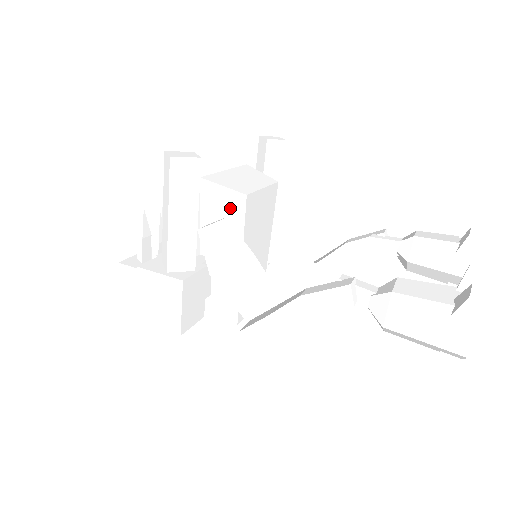
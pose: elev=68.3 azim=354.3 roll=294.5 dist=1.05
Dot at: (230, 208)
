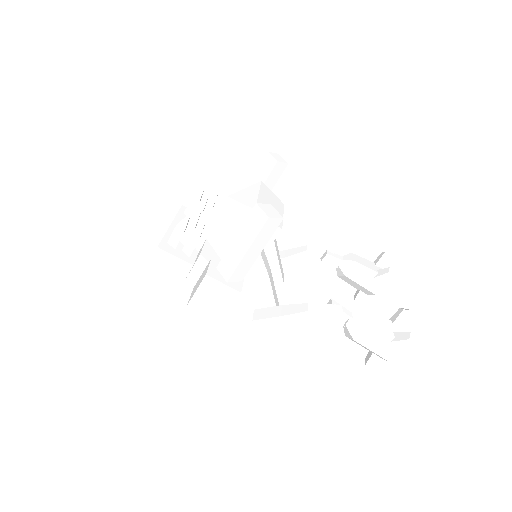
Dot at: occluded
